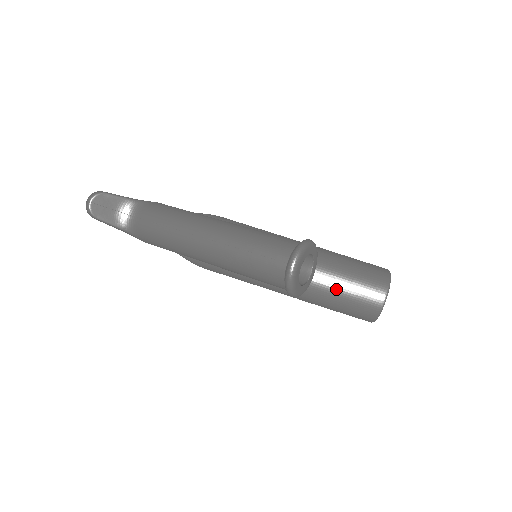
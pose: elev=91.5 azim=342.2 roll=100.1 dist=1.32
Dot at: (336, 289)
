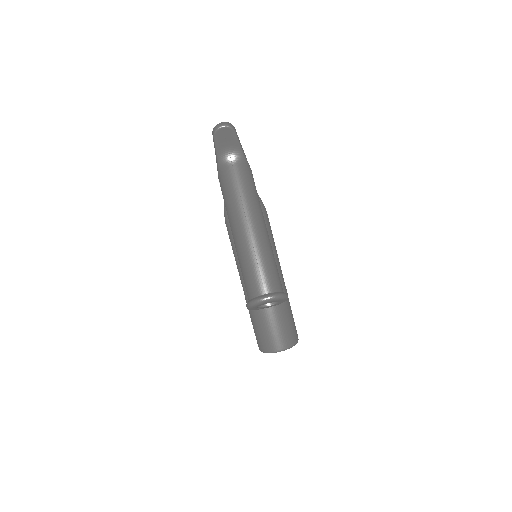
Dot at: (267, 319)
